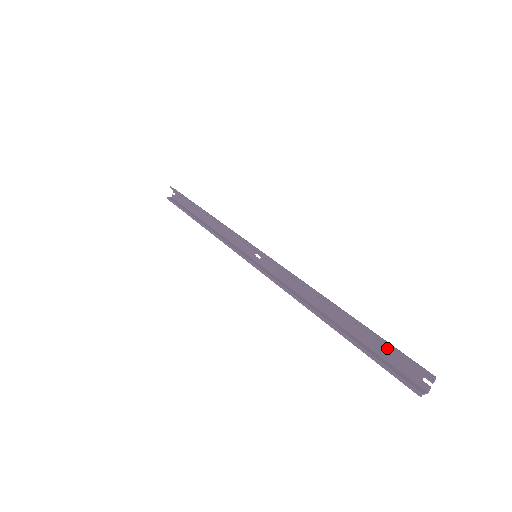
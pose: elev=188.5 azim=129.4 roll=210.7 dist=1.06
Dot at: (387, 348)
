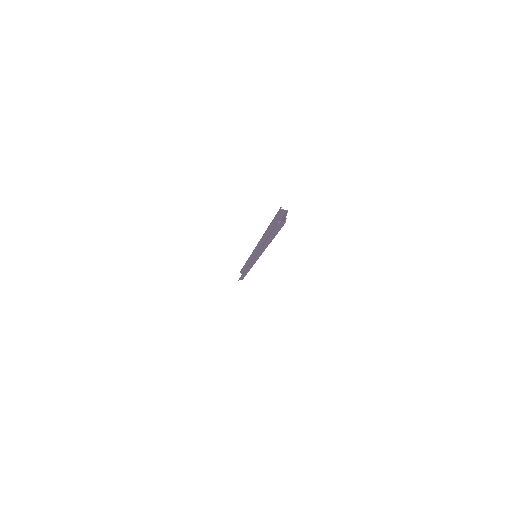
Dot at: occluded
